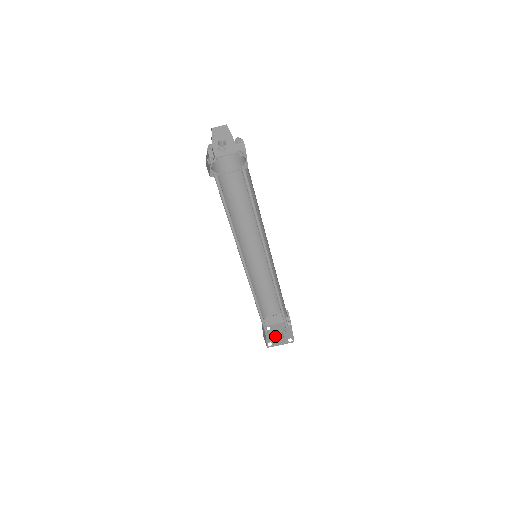
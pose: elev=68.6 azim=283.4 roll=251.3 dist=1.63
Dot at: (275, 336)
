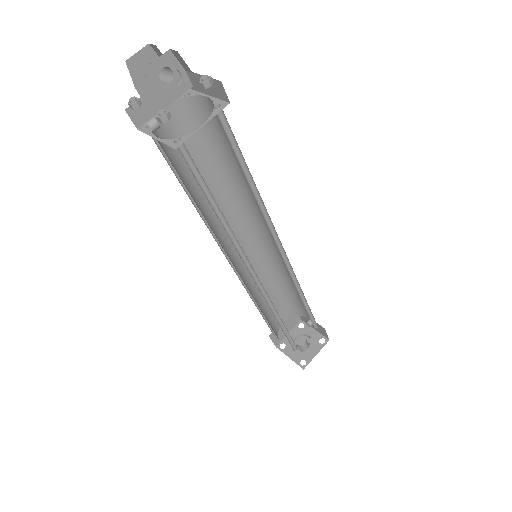
Dot at: occluded
